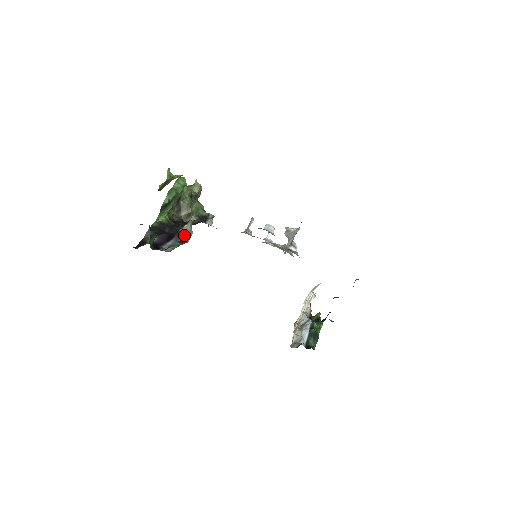
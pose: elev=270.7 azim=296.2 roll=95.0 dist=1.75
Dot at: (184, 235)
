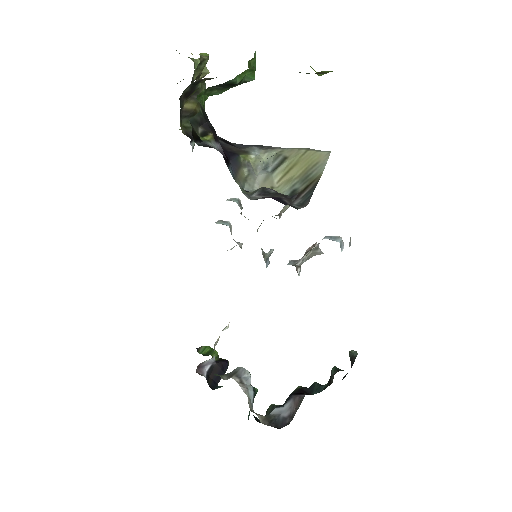
Dot at: (249, 173)
